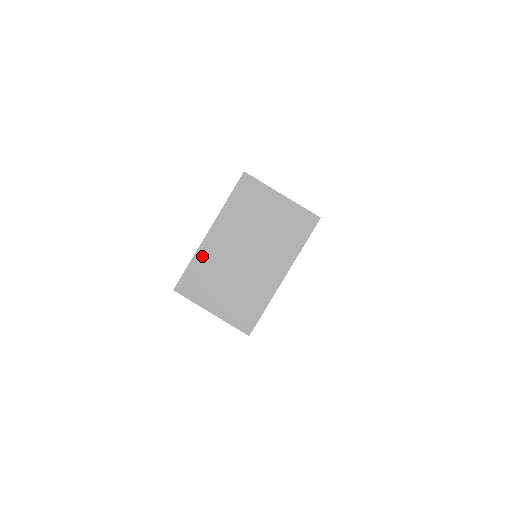
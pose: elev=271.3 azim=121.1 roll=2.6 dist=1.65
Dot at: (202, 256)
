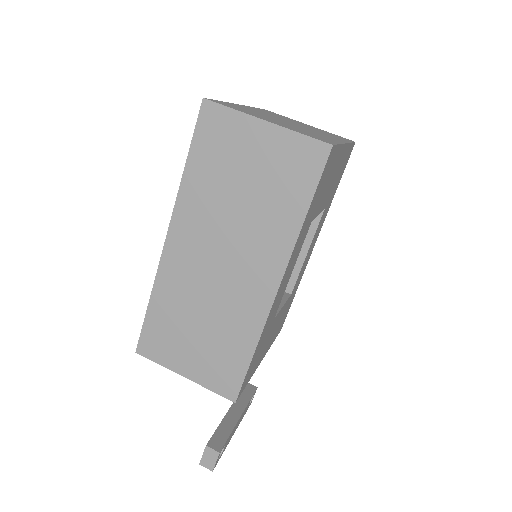
Dot at: occluded
